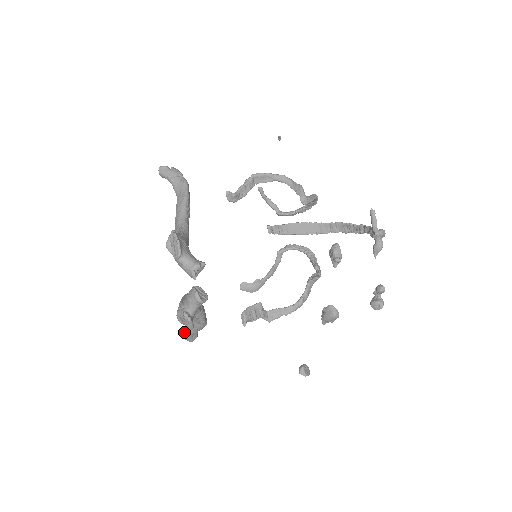
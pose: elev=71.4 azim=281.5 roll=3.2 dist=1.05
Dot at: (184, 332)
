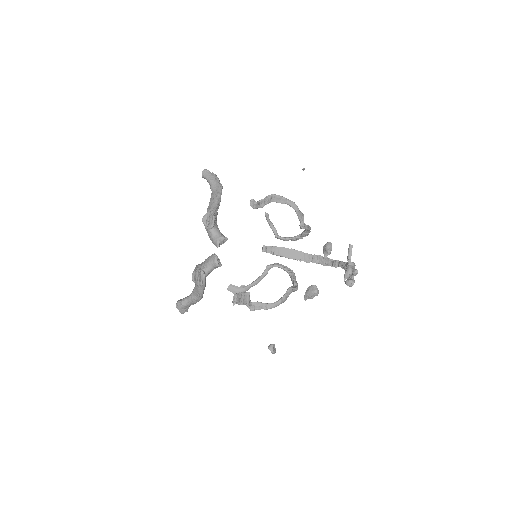
Dot at: (180, 303)
